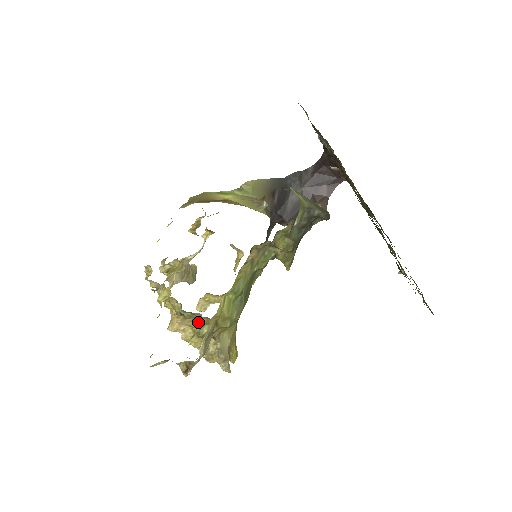
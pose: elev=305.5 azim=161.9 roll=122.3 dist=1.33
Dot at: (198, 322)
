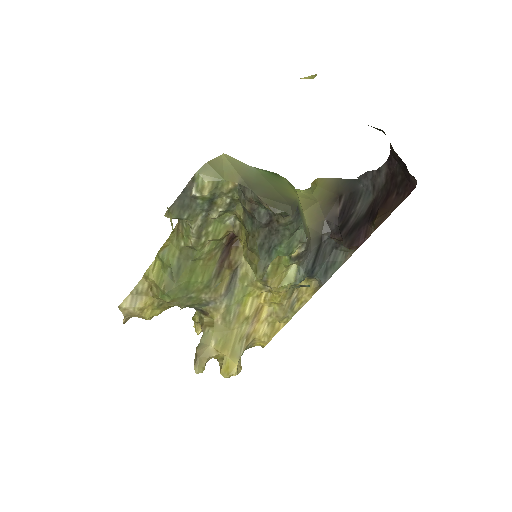
Dot at: occluded
